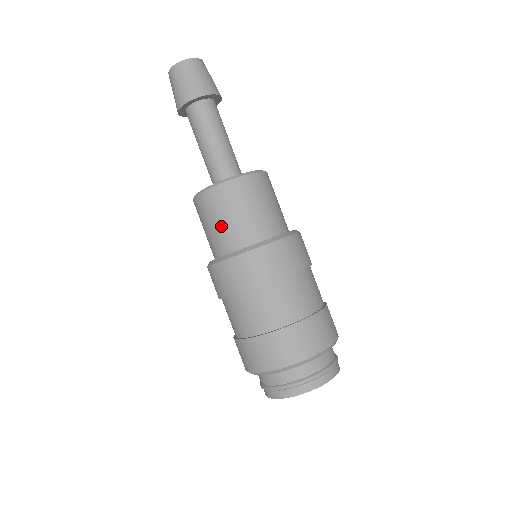
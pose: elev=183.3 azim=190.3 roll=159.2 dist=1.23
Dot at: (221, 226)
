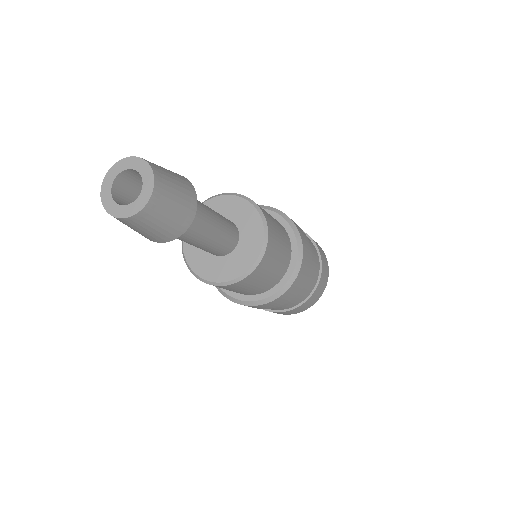
Dot at: (270, 277)
